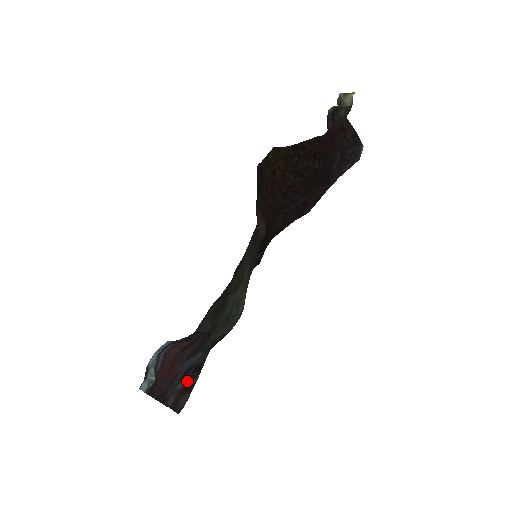
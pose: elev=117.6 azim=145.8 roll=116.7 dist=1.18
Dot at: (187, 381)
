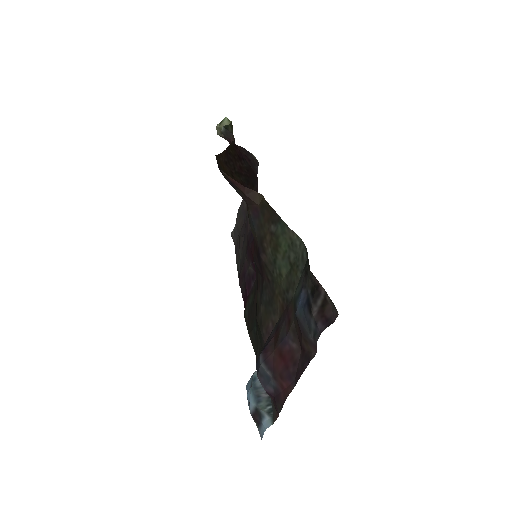
Dot at: (317, 304)
